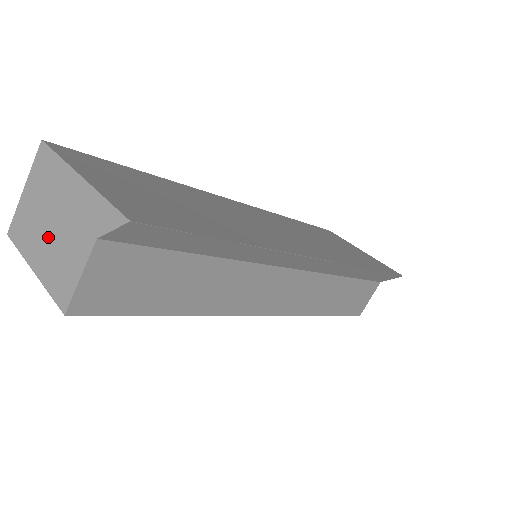
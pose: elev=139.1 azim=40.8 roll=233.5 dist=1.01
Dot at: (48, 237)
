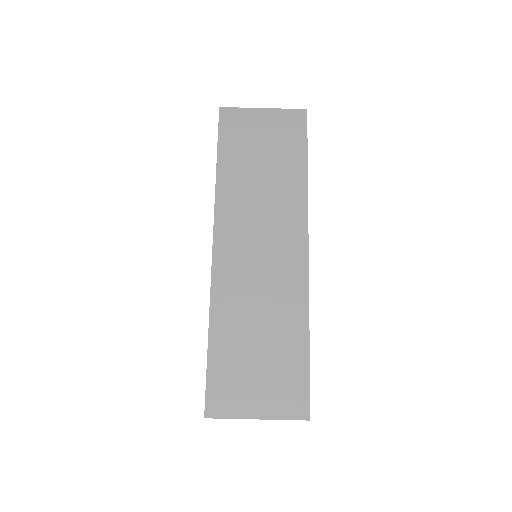
Dot at: occluded
